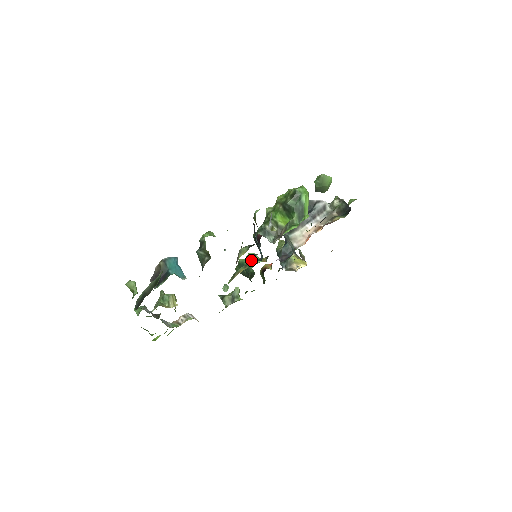
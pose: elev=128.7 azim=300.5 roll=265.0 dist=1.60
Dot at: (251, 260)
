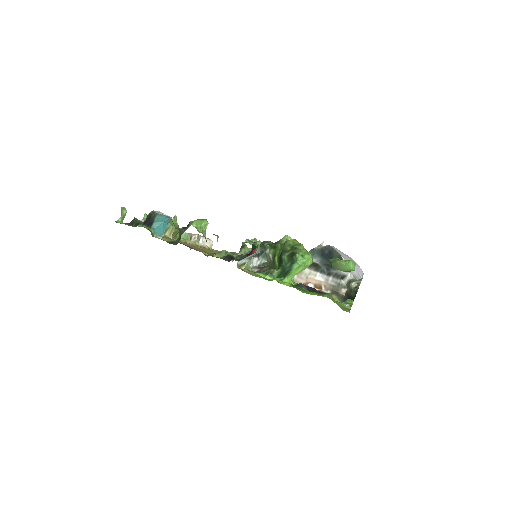
Dot at: occluded
